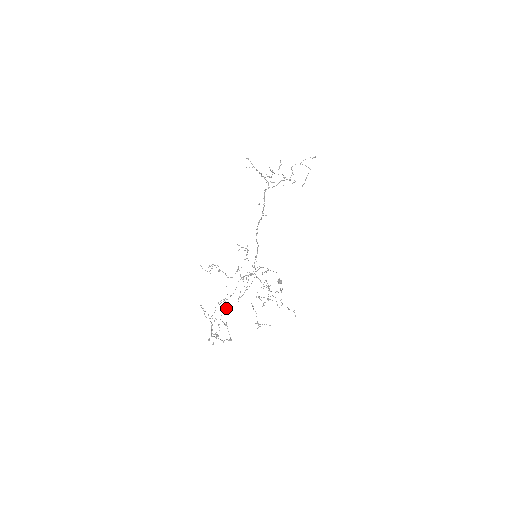
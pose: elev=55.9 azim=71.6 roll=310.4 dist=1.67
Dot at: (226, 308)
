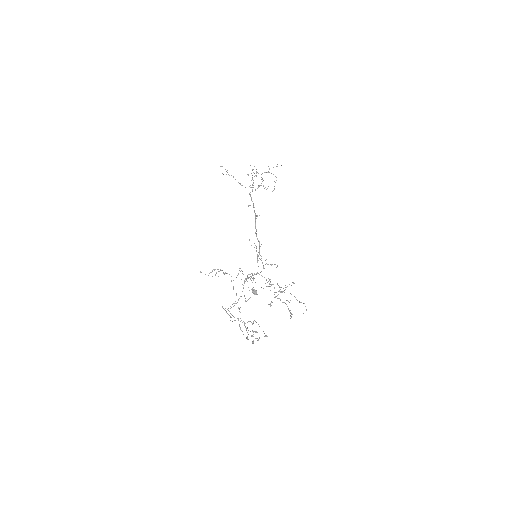
Dot at: (239, 311)
